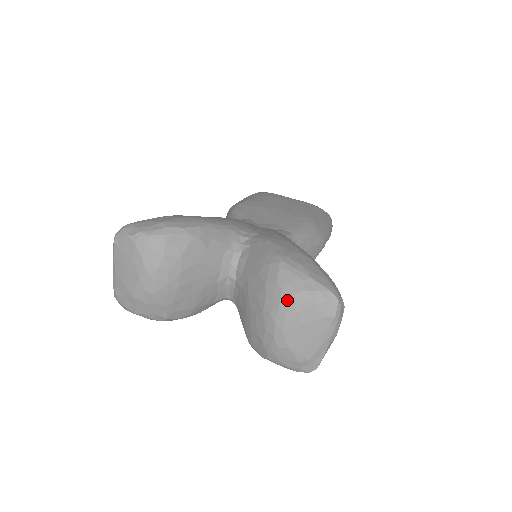
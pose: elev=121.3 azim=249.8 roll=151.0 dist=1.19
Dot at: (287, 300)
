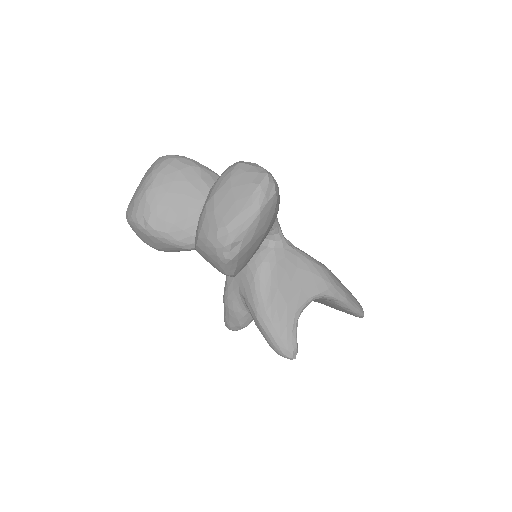
Dot at: (228, 171)
